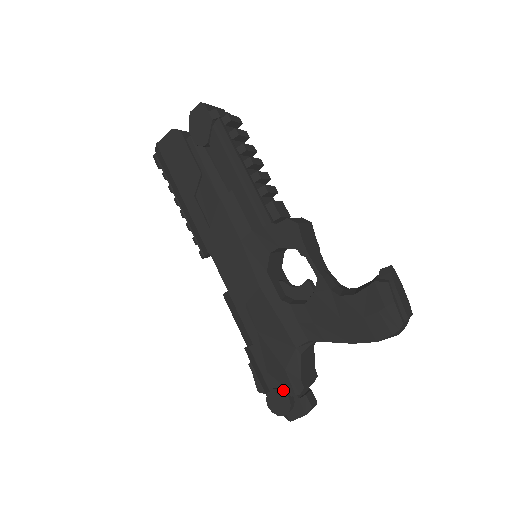
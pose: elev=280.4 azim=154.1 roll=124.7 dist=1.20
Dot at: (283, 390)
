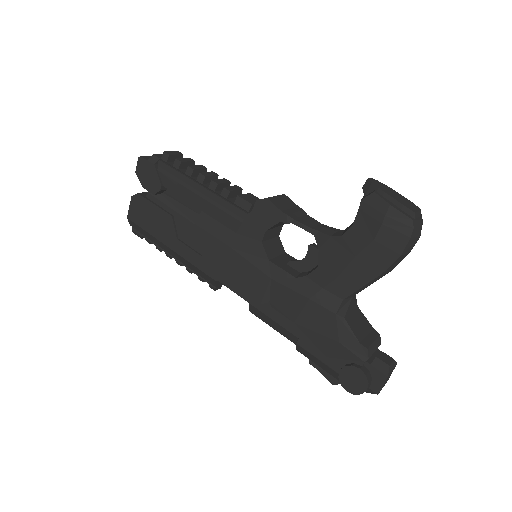
Dot at: (350, 364)
